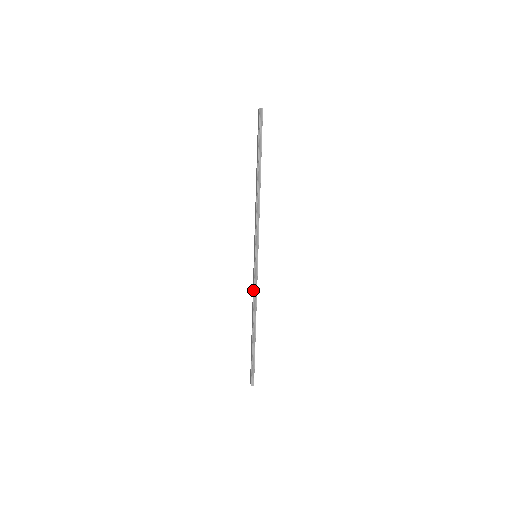
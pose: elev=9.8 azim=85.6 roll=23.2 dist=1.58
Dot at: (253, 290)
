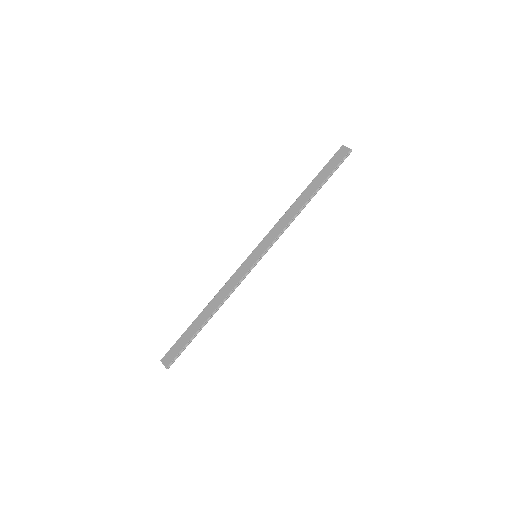
Dot at: (234, 284)
